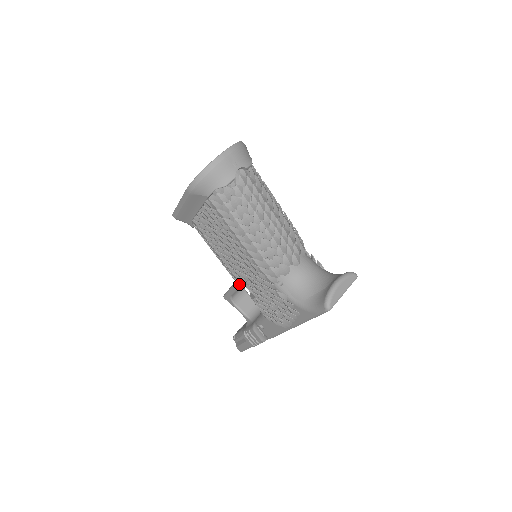
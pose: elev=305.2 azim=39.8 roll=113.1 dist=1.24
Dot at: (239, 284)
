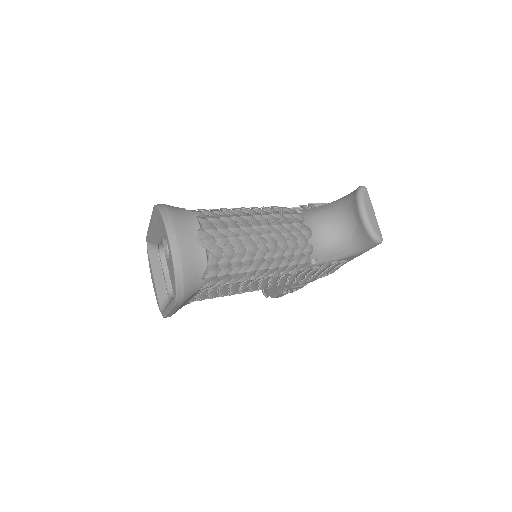
Dot at: occluded
